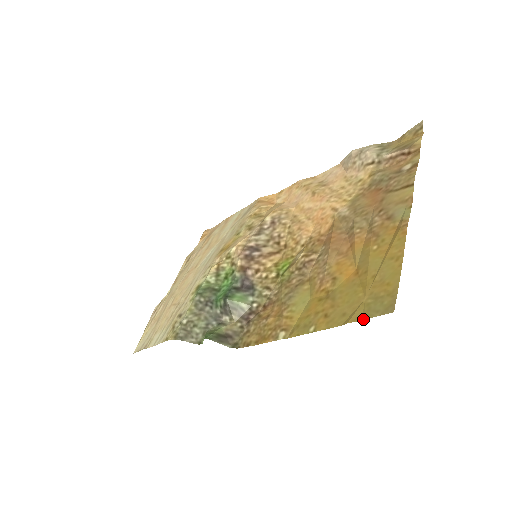
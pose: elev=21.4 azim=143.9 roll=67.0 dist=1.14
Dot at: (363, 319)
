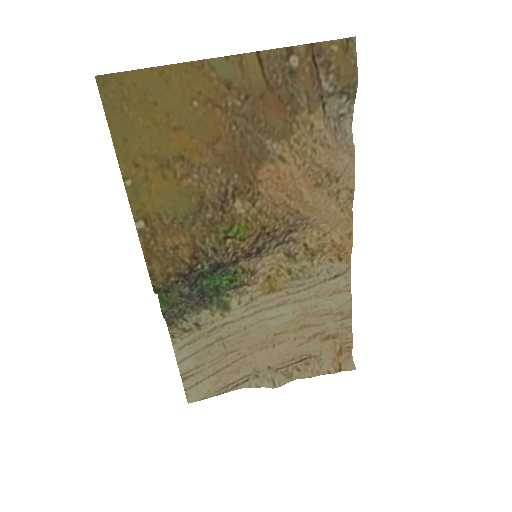
Dot at: (106, 113)
